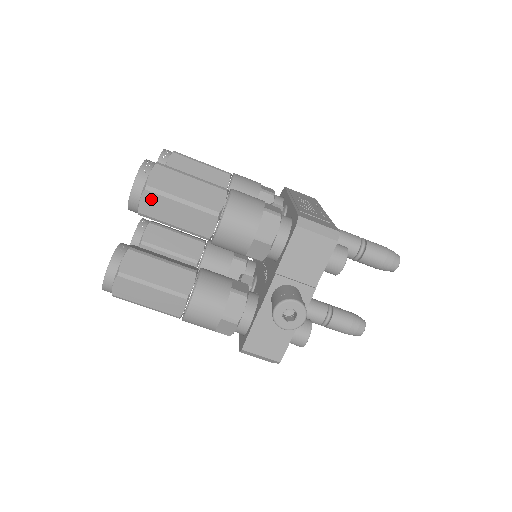
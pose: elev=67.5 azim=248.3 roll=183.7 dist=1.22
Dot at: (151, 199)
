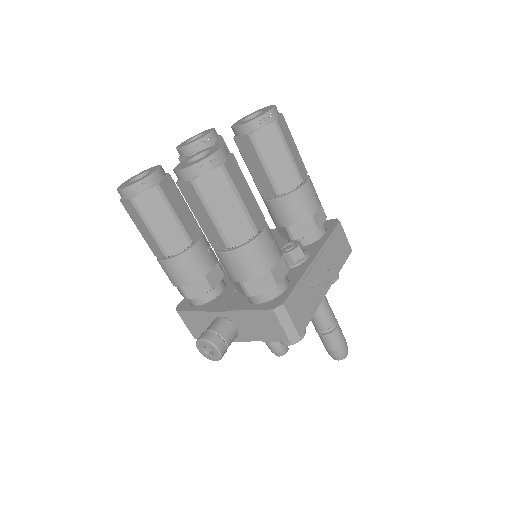
Dot at: (191, 190)
